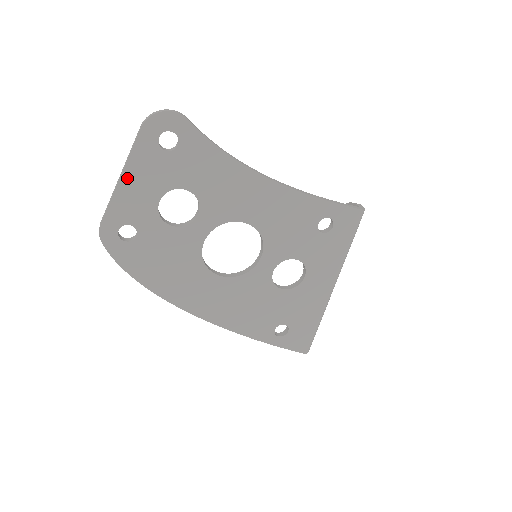
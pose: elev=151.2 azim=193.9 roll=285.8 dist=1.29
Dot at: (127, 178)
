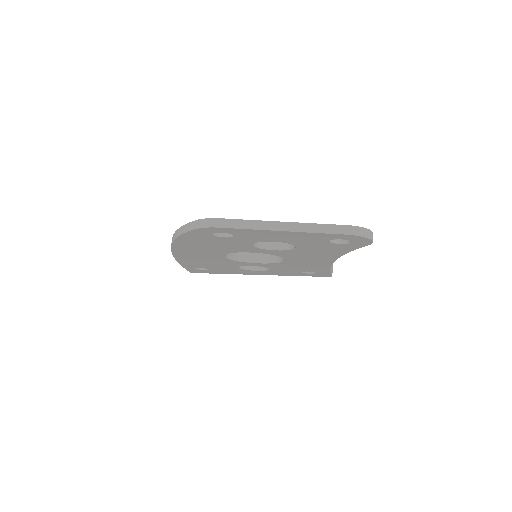
Dot at: (285, 233)
